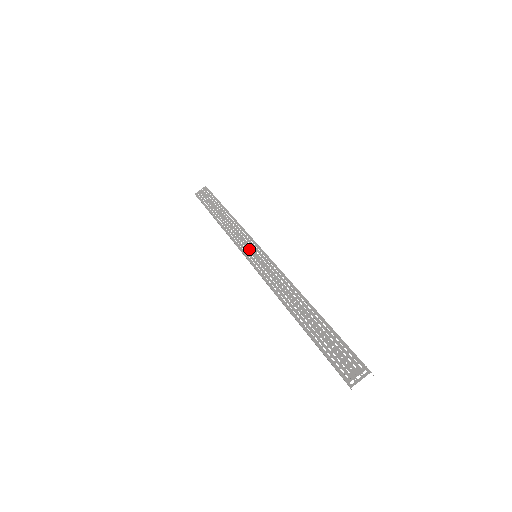
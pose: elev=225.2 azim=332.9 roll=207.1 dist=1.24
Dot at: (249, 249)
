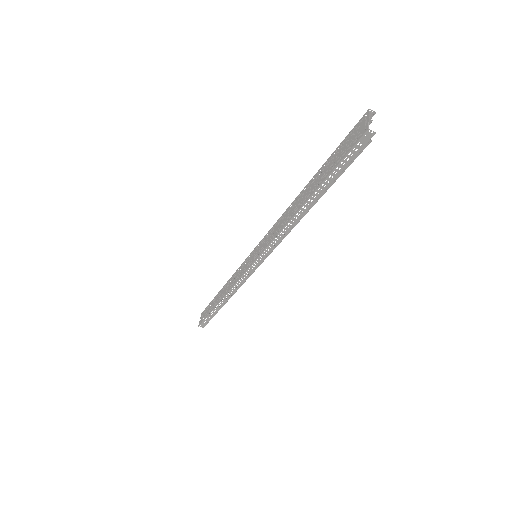
Dot at: (248, 262)
